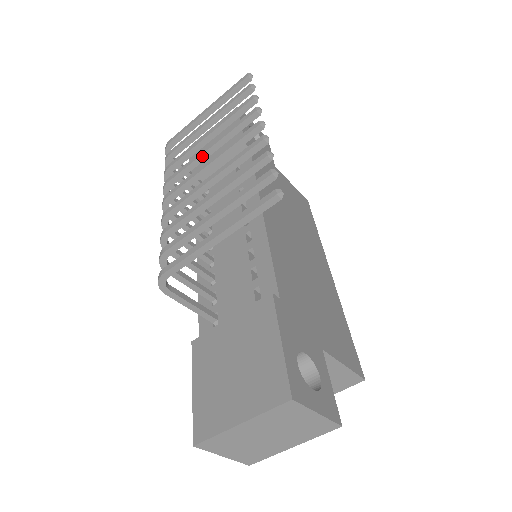
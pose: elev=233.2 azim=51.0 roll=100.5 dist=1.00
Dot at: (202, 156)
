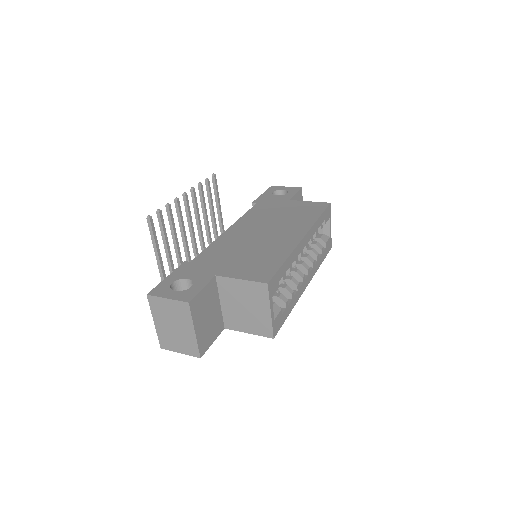
Dot at: (197, 225)
